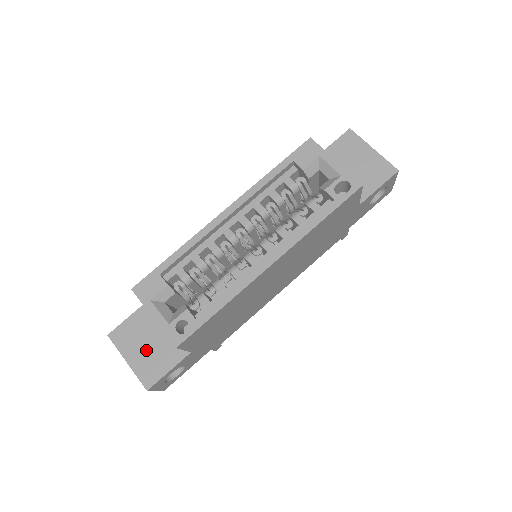
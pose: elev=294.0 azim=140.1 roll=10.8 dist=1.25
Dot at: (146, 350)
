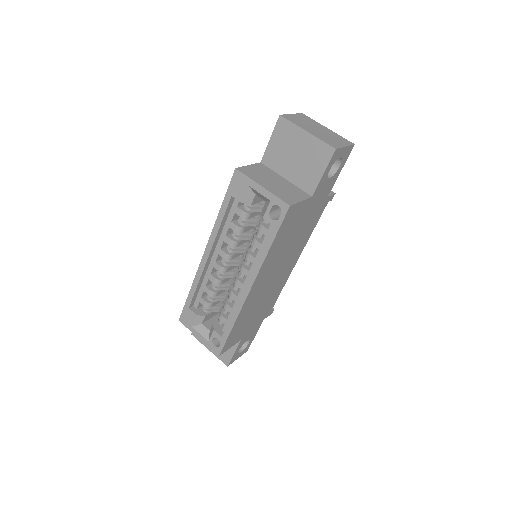
Dot at: occluded
